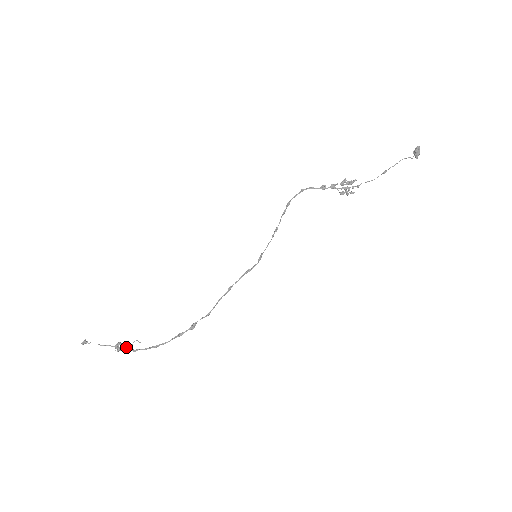
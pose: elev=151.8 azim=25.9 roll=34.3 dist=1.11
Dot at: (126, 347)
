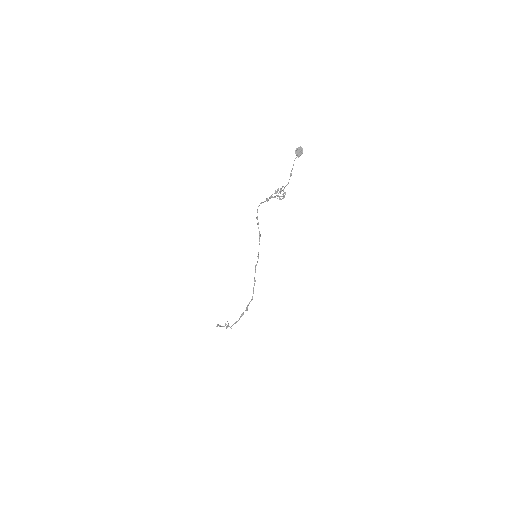
Dot at: (227, 326)
